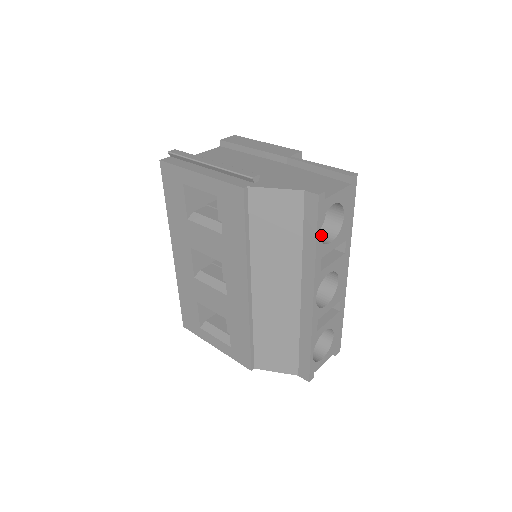
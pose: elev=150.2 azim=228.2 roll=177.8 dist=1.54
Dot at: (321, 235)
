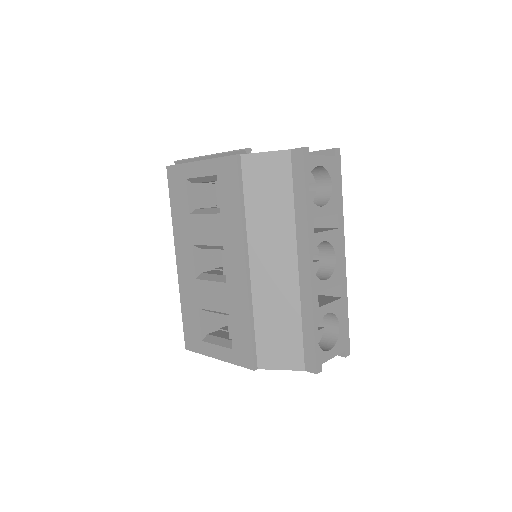
Dot at: occluded
